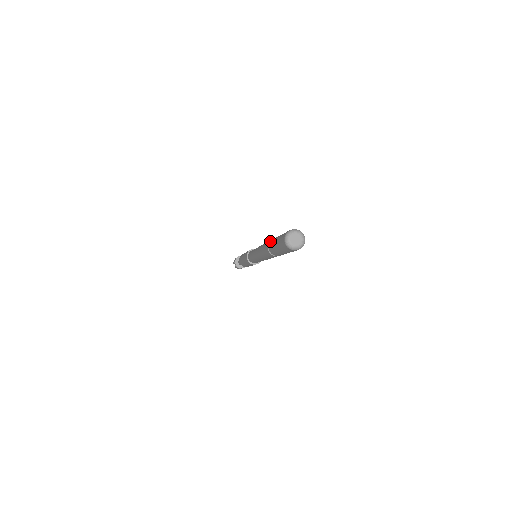
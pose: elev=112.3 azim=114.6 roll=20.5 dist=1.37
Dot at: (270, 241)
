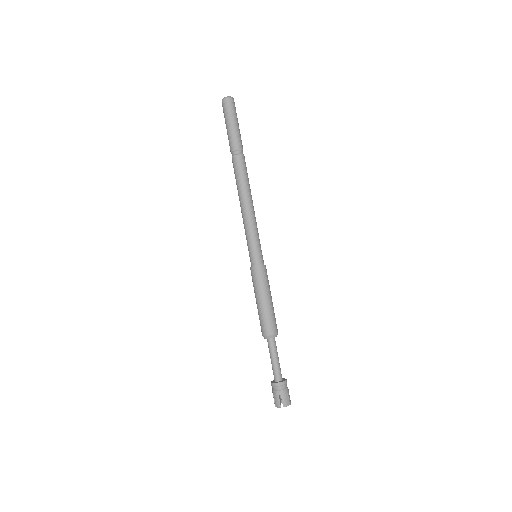
Dot at: occluded
